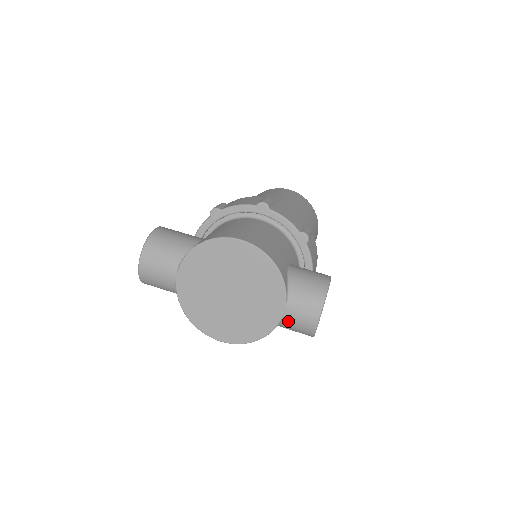
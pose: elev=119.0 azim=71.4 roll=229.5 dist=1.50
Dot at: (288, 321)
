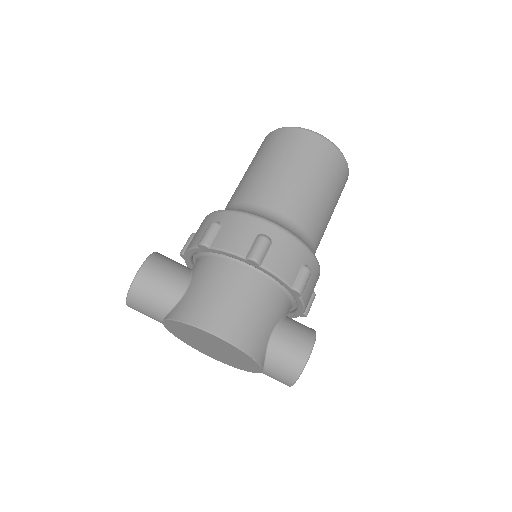
Dot at: occluded
